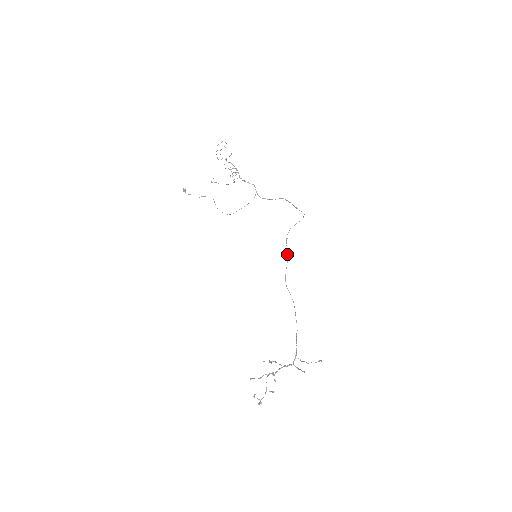
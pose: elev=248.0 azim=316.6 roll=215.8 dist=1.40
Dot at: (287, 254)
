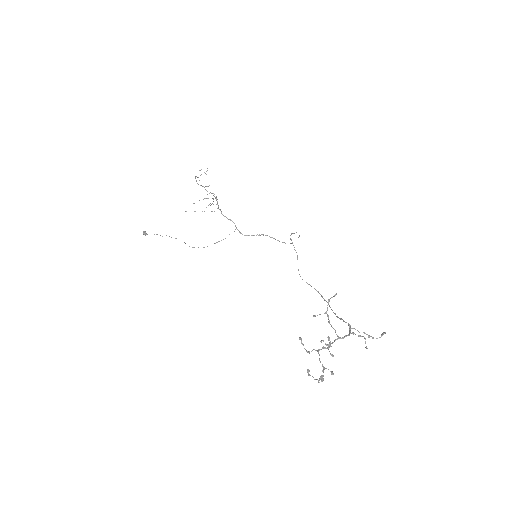
Dot at: occluded
